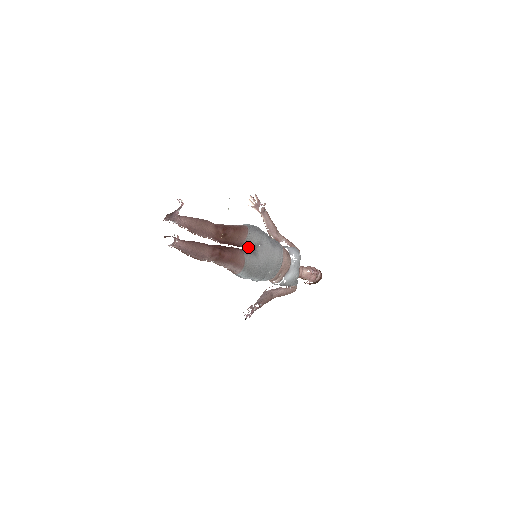
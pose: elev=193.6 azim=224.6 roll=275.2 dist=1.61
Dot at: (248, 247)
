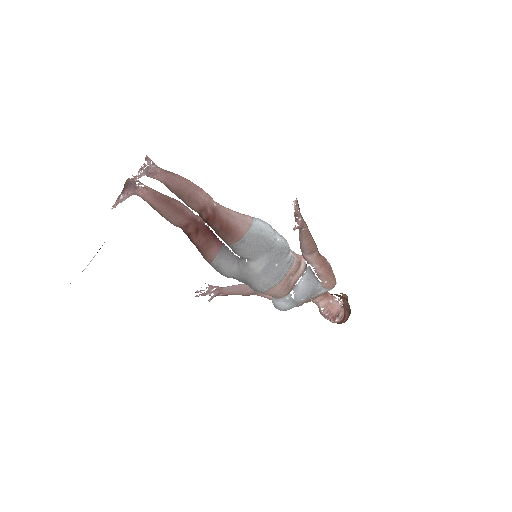
Dot at: (233, 251)
